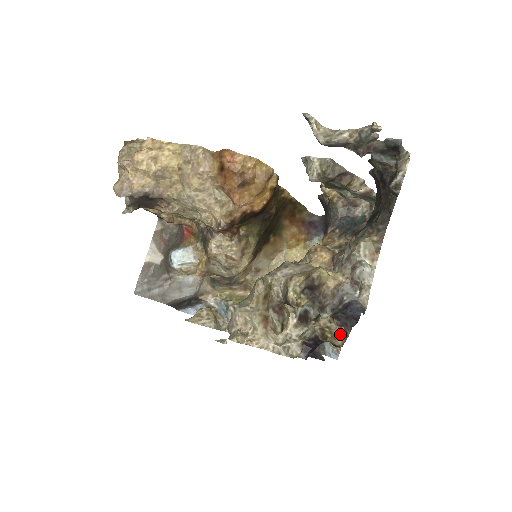
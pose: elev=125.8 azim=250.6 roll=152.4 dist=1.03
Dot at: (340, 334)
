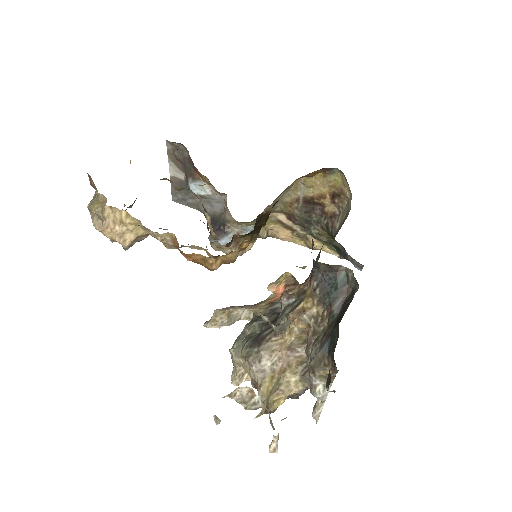
Dot at: occluded
